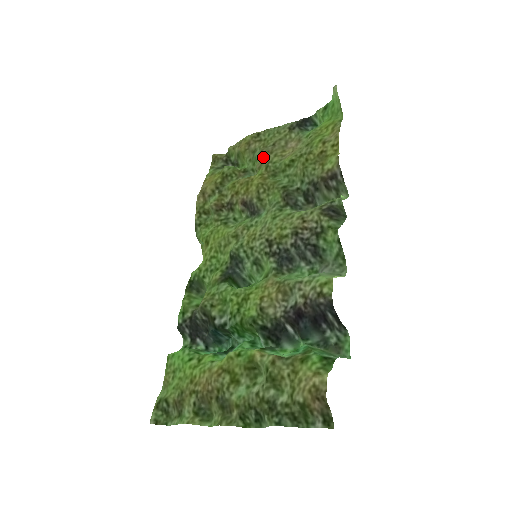
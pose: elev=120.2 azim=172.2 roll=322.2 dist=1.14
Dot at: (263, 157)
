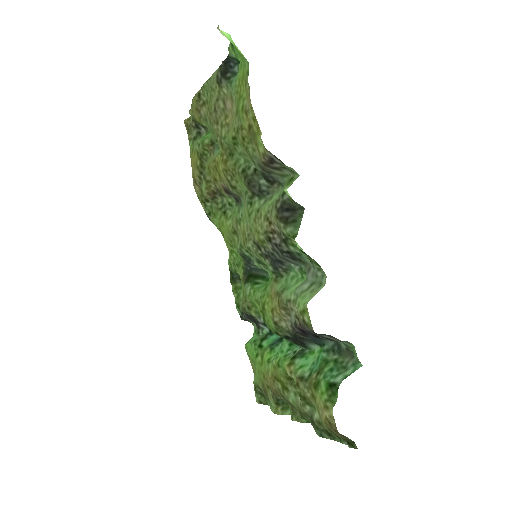
Dot at: (214, 130)
